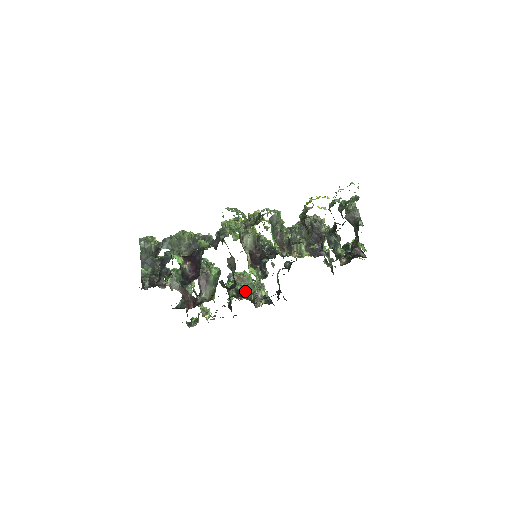
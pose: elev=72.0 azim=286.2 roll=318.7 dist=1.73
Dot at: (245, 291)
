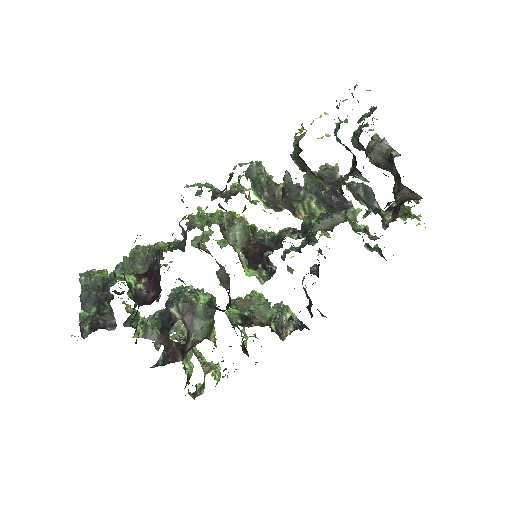
Dot at: (257, 316)
